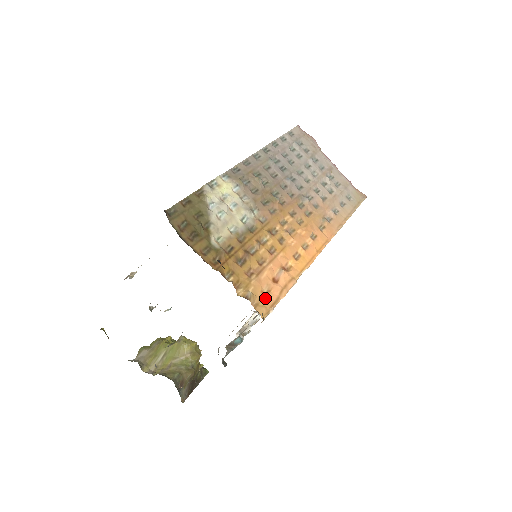
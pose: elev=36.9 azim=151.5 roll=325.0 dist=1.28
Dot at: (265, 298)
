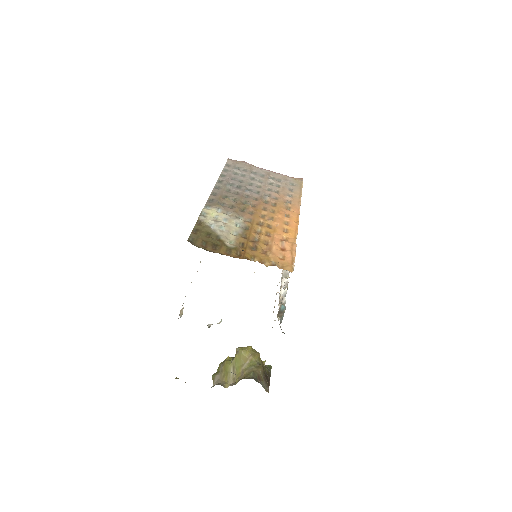
Dot at: (284, 261)
